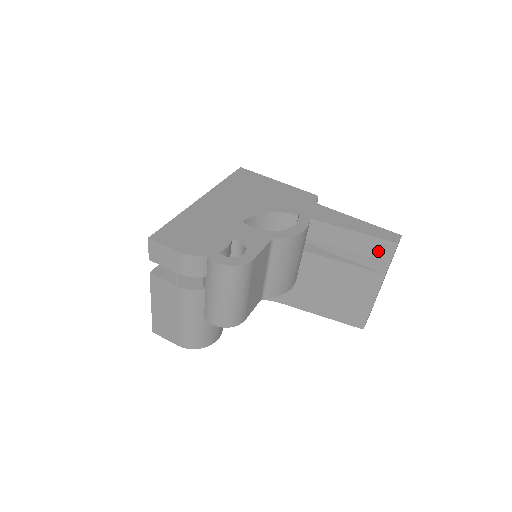
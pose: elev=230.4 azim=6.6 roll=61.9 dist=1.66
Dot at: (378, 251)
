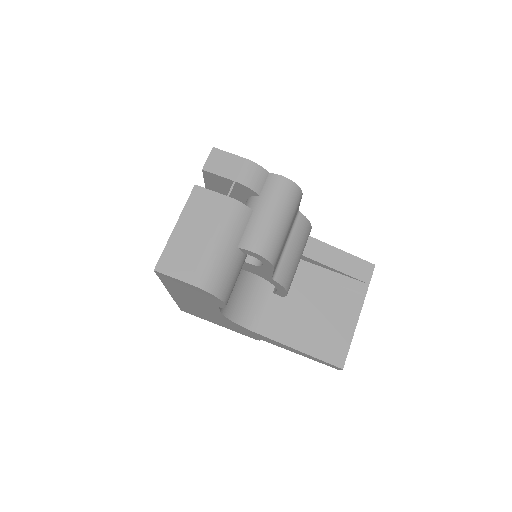
Dot at: (360, 271)
